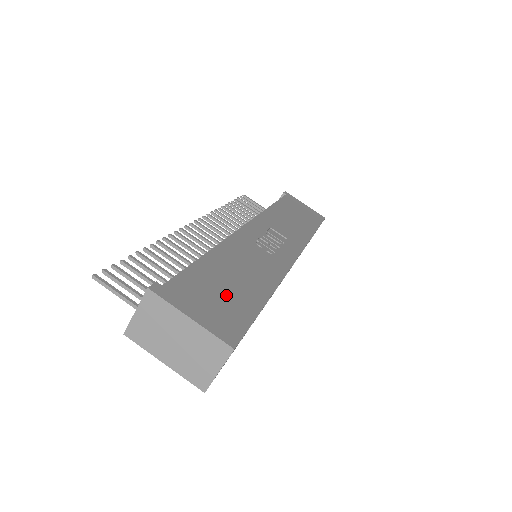
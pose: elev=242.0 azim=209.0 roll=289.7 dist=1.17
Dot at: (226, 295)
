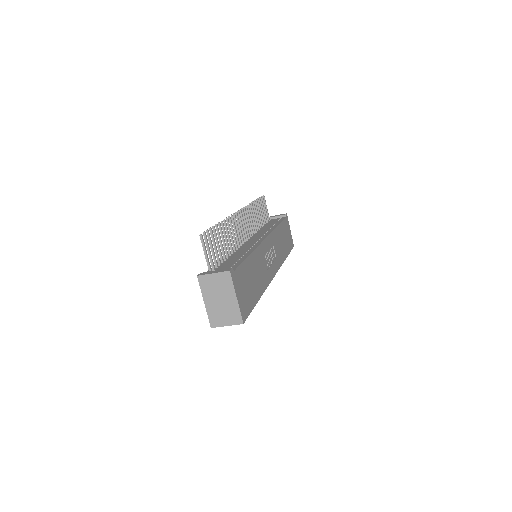
Dot at: (249, 289)
